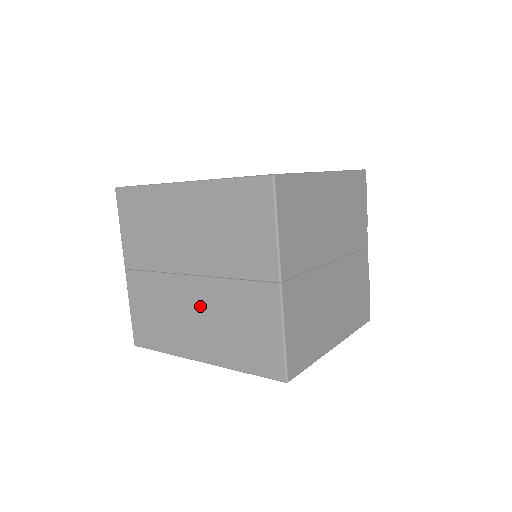
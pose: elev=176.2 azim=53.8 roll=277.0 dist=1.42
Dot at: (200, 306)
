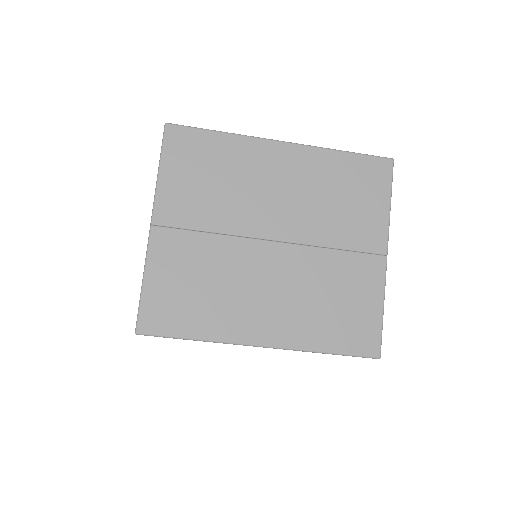
Dot at: (278, 277)
